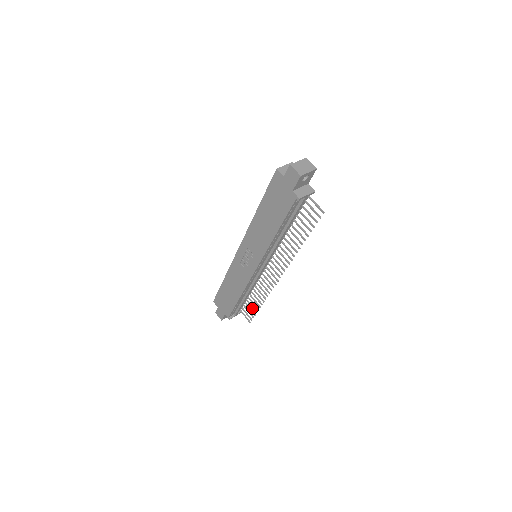
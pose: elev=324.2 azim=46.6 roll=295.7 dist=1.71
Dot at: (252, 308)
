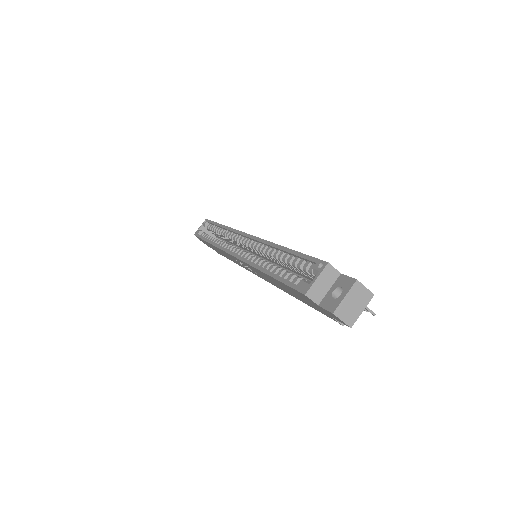
Dot at: occluded
